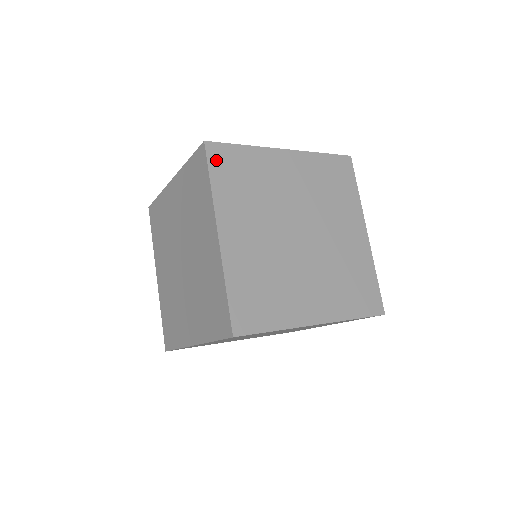
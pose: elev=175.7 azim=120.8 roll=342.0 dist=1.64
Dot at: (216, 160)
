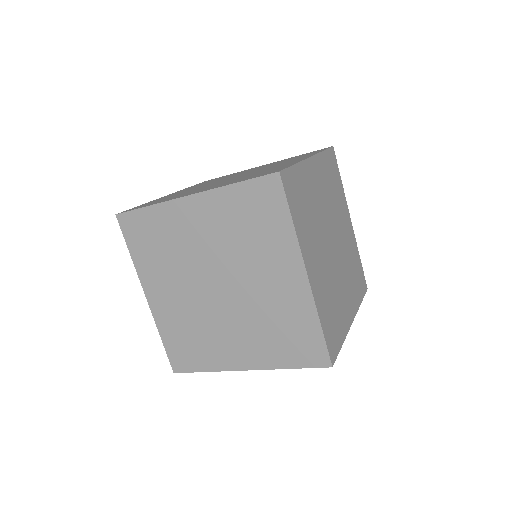
Dot at: (129, 230)
